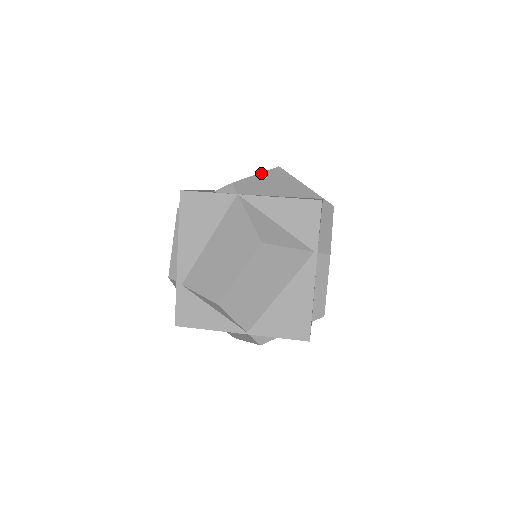
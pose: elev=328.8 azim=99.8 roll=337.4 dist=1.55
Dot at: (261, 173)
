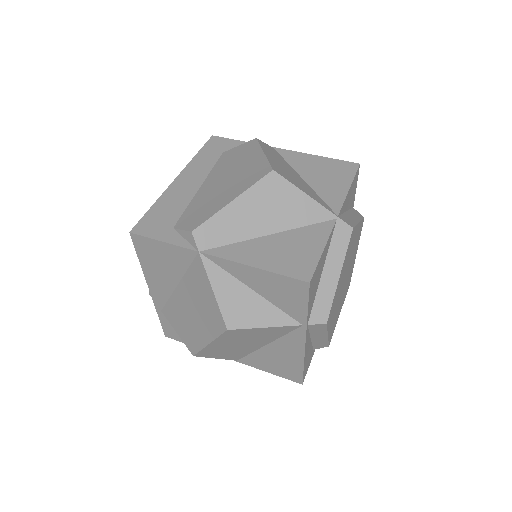
Dot at: (240, 196)
